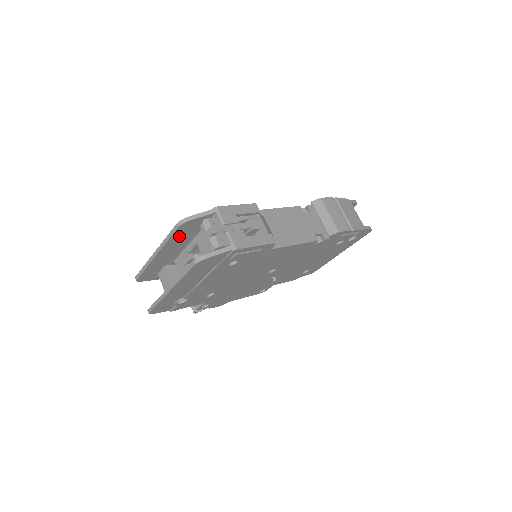
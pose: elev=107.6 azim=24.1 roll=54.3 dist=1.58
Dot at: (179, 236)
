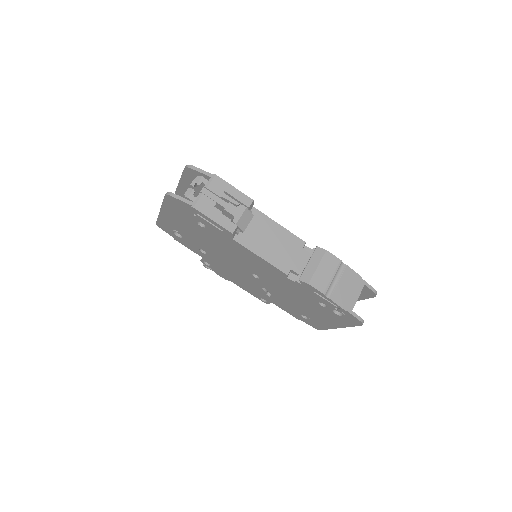
Dot at: (189, 179)
